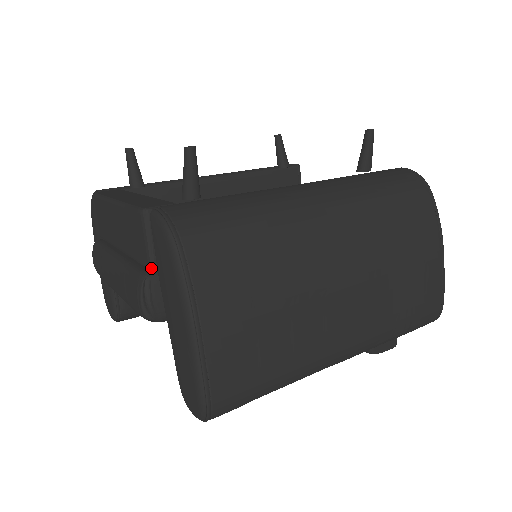
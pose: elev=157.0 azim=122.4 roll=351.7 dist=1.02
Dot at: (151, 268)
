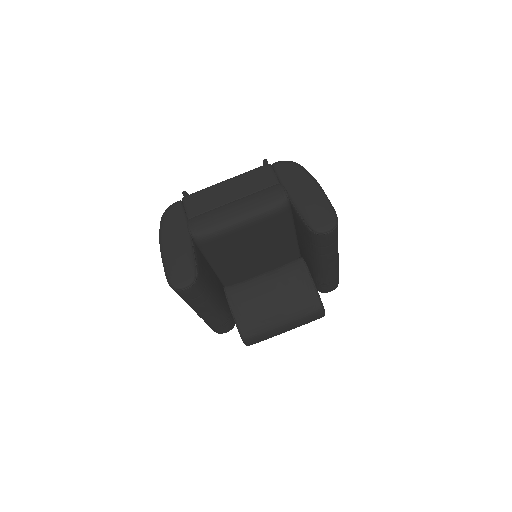
Dot at: (279, 183)
